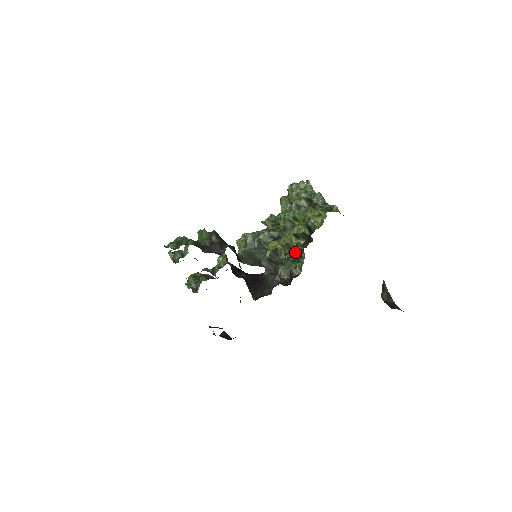
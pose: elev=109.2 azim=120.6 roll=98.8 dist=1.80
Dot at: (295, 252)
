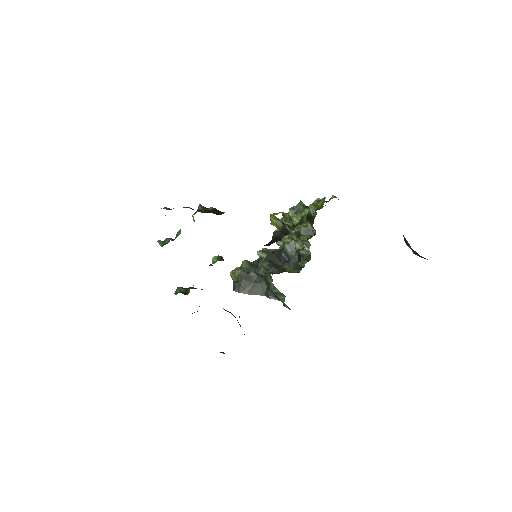
Dot at: (300, 224)
